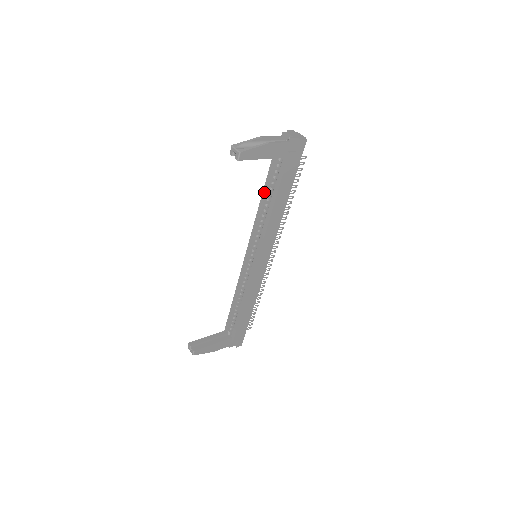
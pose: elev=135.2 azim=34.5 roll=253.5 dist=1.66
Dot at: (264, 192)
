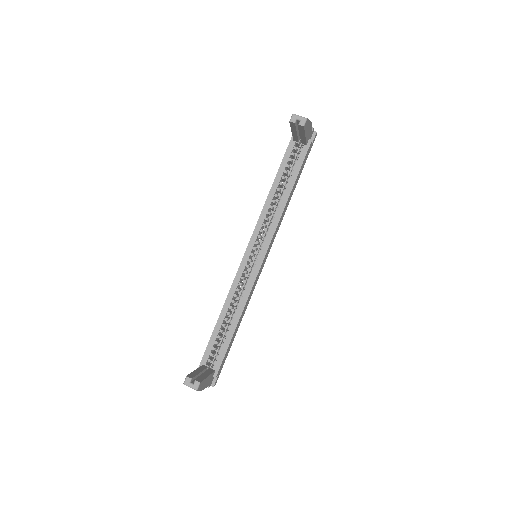
Dot at: (276, 182)
